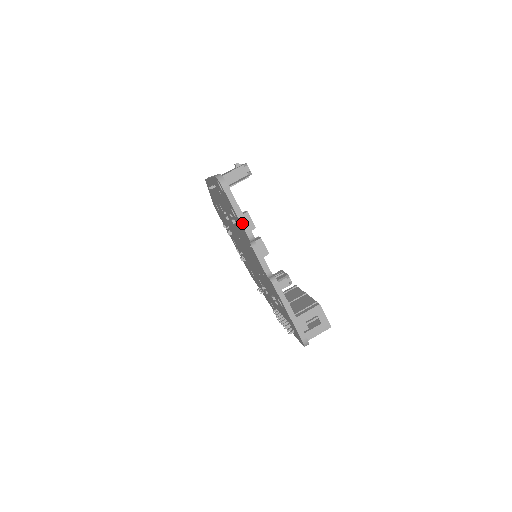
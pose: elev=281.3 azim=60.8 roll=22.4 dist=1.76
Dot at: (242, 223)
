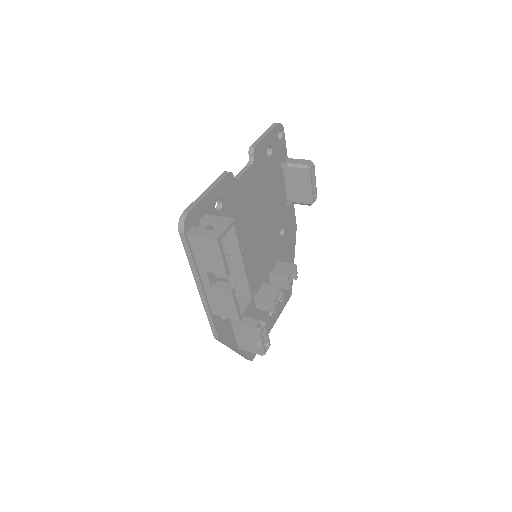
Dot at: (258, 139)
